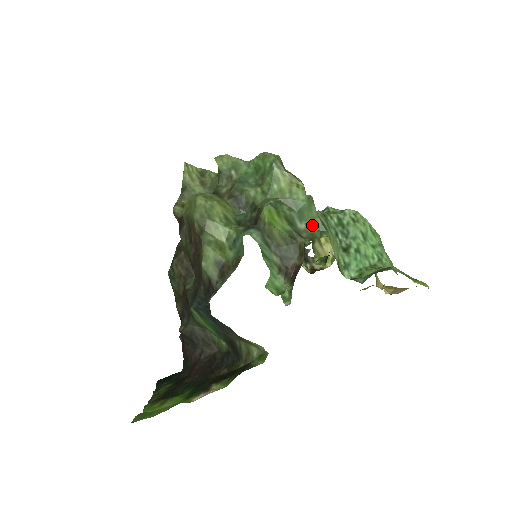
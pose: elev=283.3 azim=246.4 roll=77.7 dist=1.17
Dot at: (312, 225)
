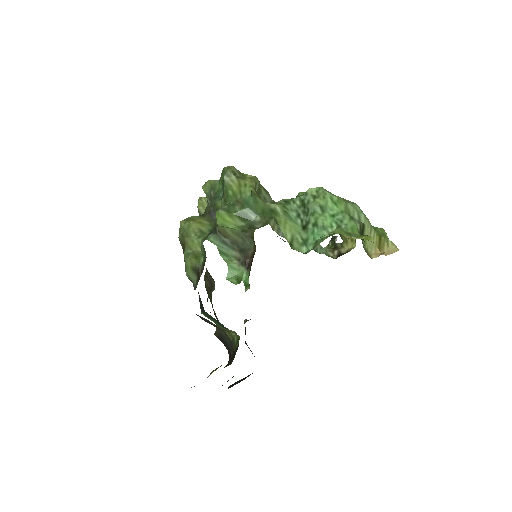
Dot at: (264, 215)
